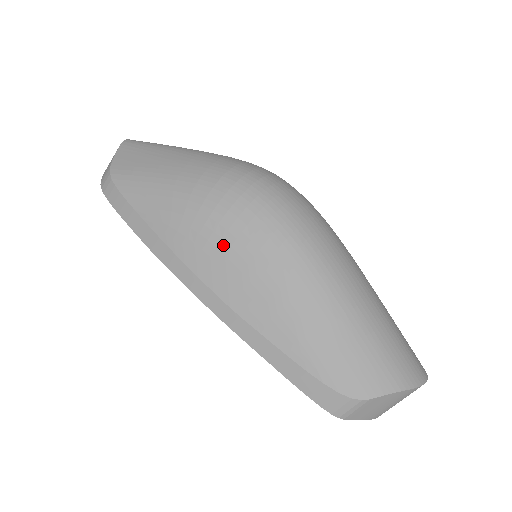
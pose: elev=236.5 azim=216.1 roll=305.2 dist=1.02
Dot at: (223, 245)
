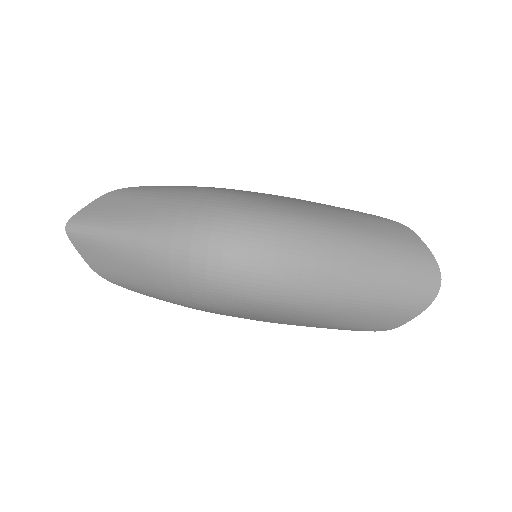
Dot at: (236, 314)
